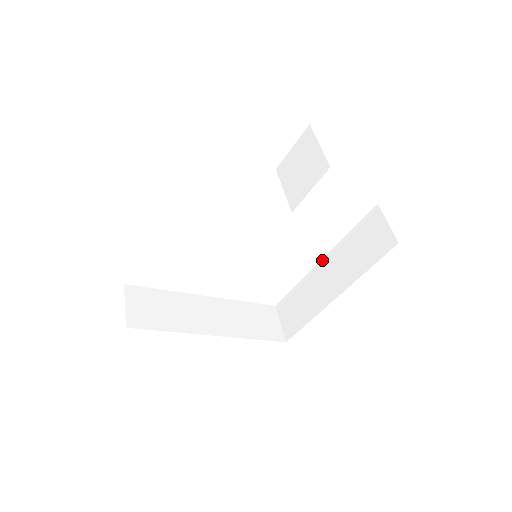
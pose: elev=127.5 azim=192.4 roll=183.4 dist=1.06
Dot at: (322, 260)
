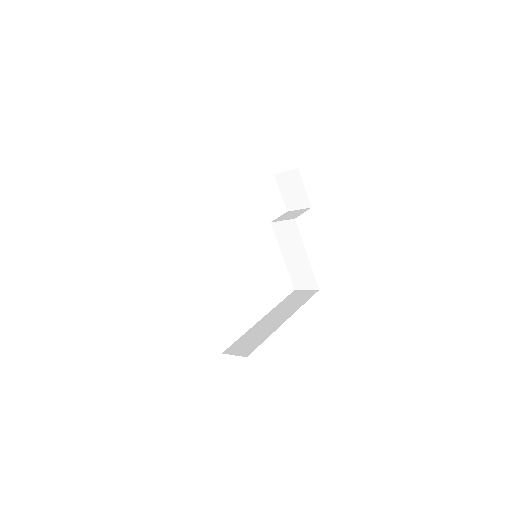
Dot at: (263, 318)
